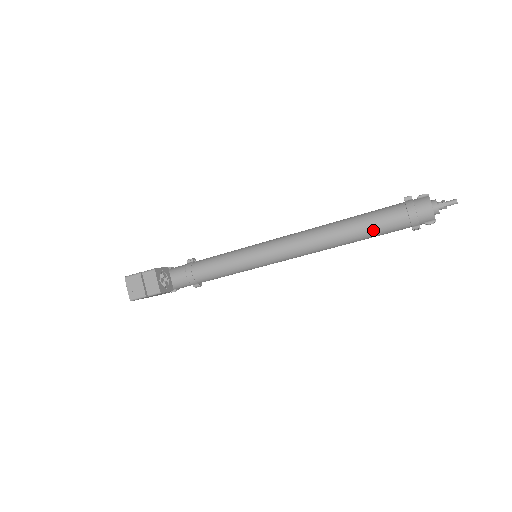
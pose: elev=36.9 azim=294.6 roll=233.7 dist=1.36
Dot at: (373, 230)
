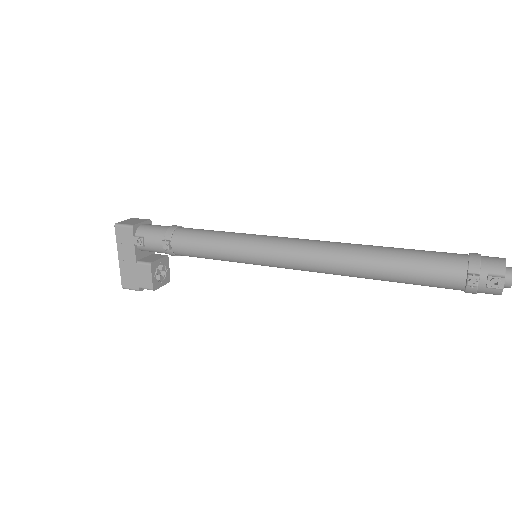
Dot at: occluded
